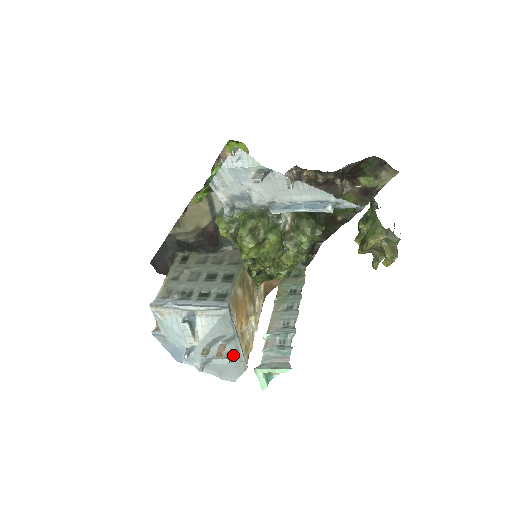
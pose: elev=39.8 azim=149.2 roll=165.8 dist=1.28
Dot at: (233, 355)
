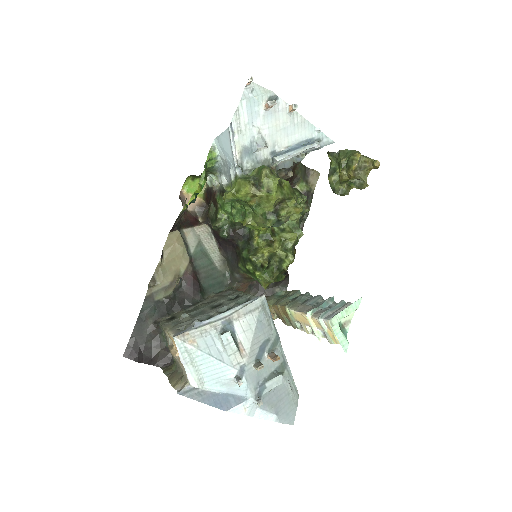
Dot at: (282, 372)
